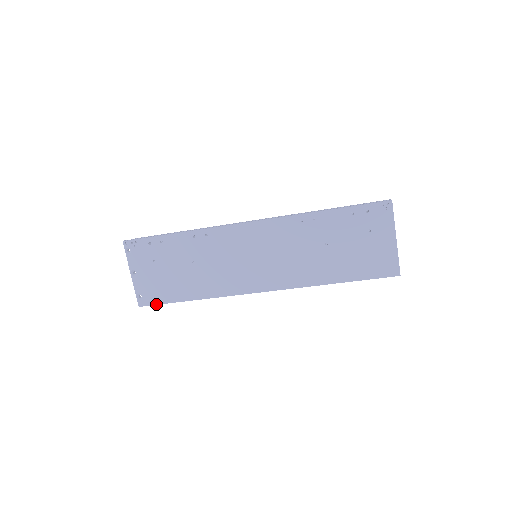
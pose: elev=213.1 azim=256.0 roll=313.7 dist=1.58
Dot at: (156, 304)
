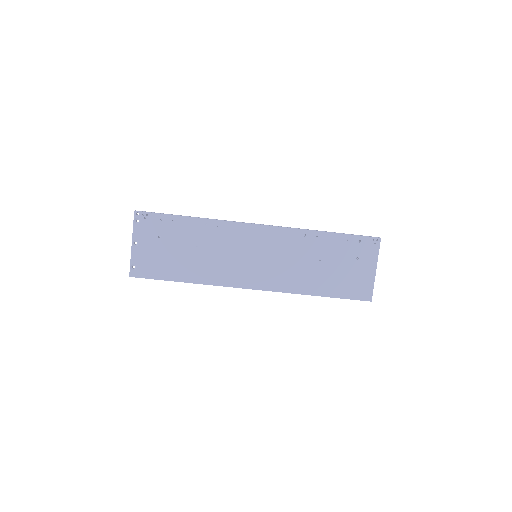
Dot at: (148, 278)
